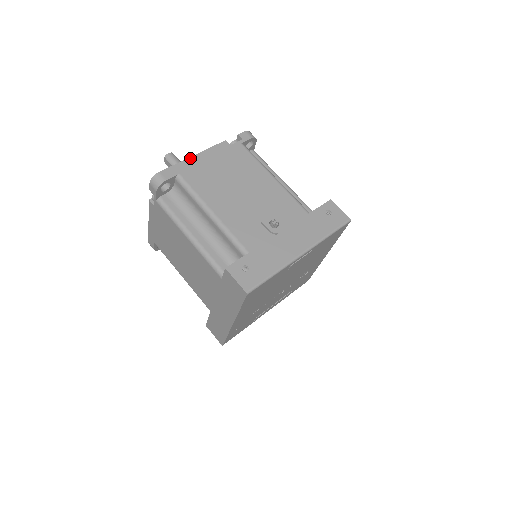
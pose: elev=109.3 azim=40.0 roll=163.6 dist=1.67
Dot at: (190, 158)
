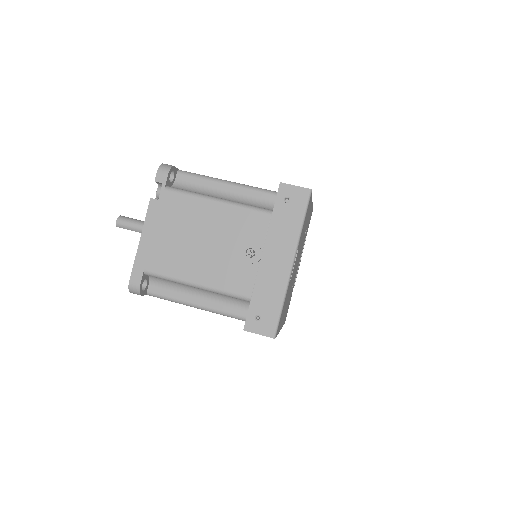
Dot at: (139, 246)
